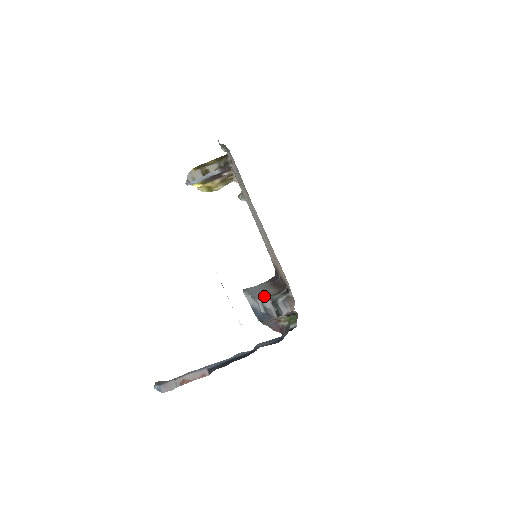
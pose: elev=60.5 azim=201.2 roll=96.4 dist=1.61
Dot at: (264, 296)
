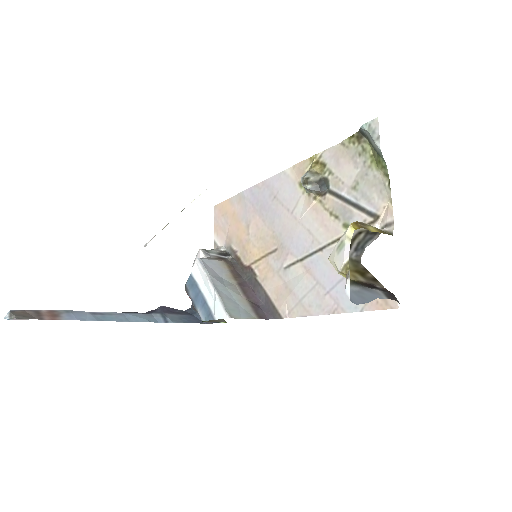
Dot at: (207, 258)
